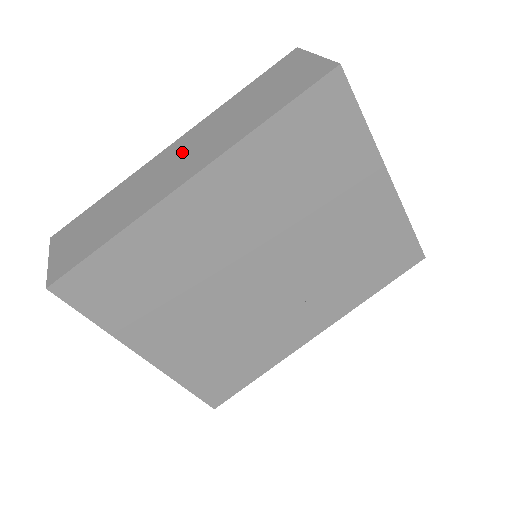
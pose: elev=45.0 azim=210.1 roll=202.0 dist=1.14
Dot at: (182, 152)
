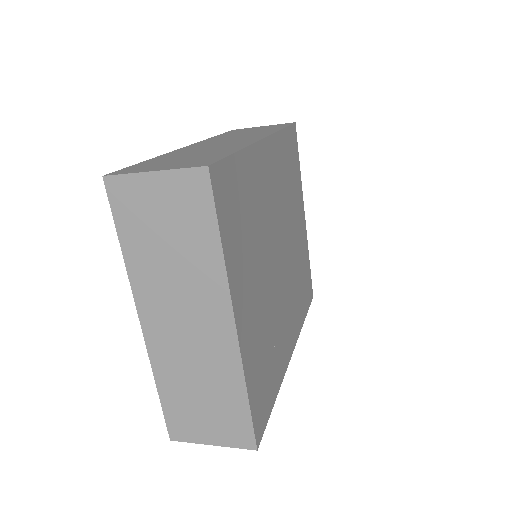
Dot at: (217, 142)
